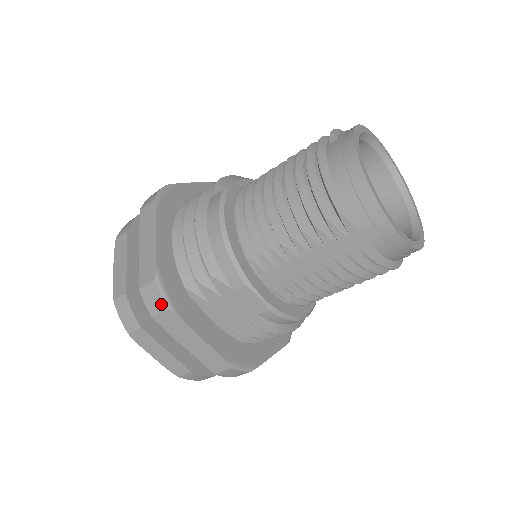
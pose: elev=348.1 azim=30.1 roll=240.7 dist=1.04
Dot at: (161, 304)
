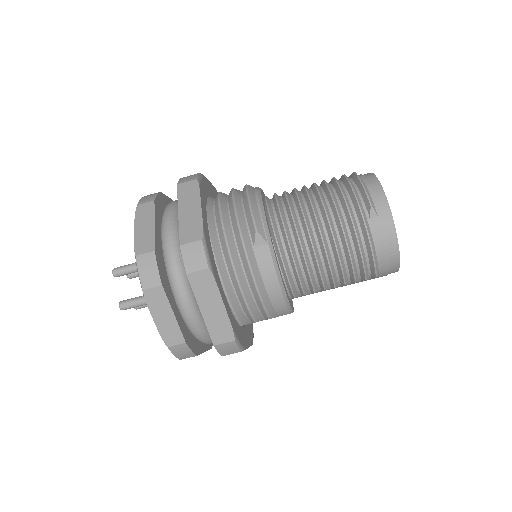
Dot at: (236, 351)
